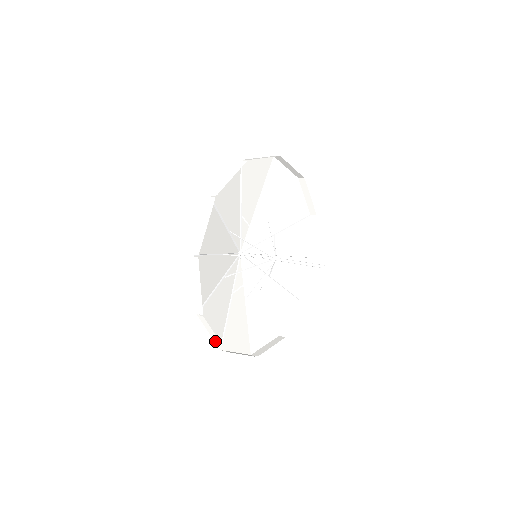
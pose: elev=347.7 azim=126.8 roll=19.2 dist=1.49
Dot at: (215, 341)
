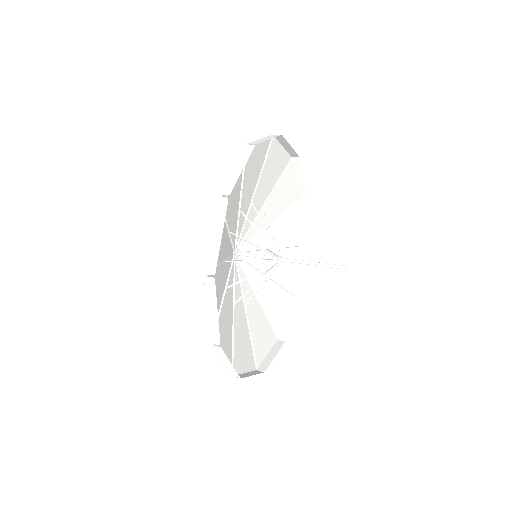
Dot at: (210, 327)
